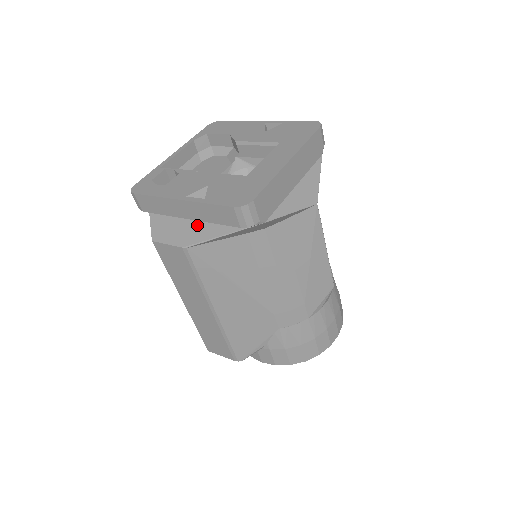
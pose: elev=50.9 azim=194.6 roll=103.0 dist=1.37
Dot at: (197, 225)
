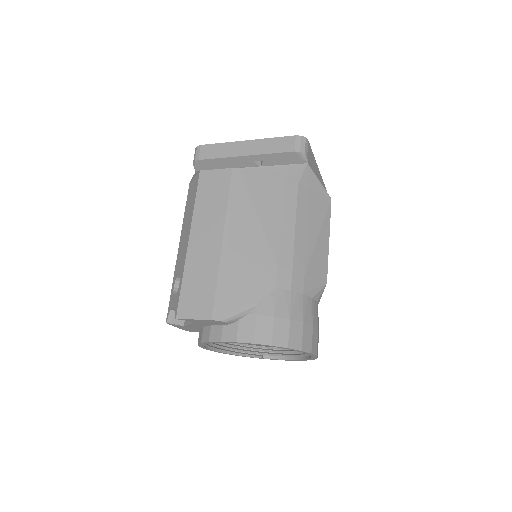
Dot at: occluded
